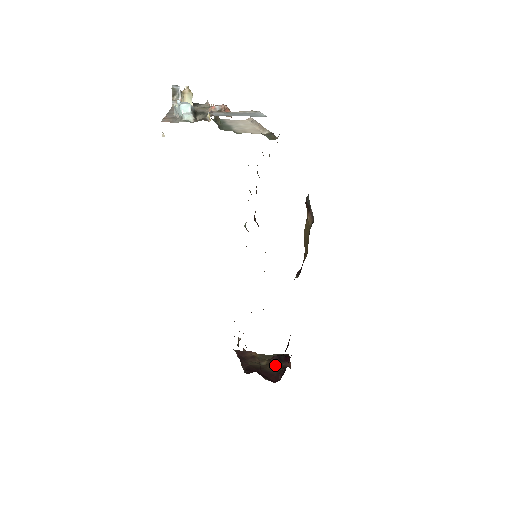
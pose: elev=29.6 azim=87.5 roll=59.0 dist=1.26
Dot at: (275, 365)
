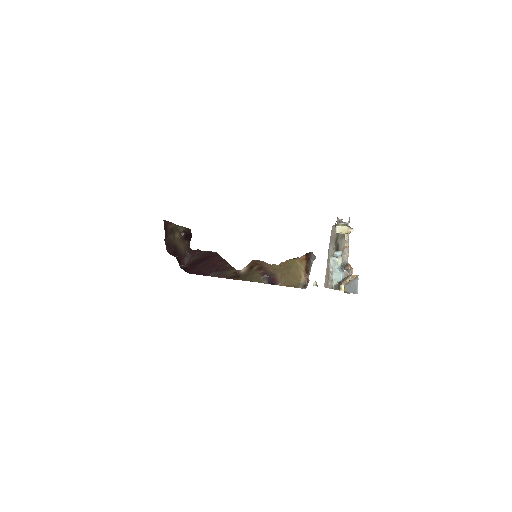
Dot at: (183, 243)
